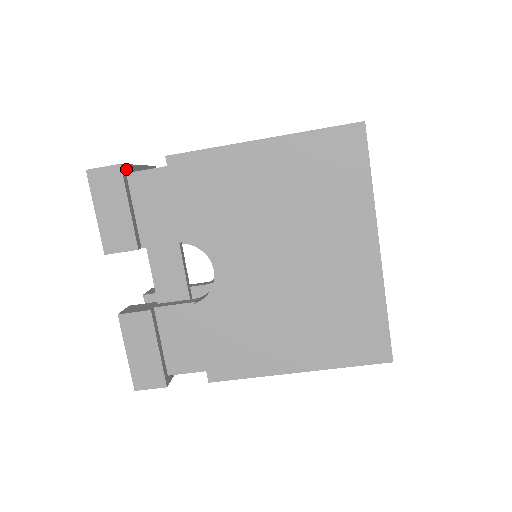
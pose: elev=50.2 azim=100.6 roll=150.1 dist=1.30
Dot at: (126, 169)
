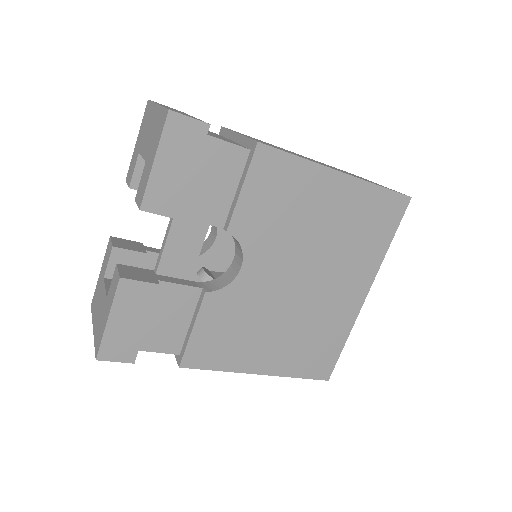
Dot at: occluded
